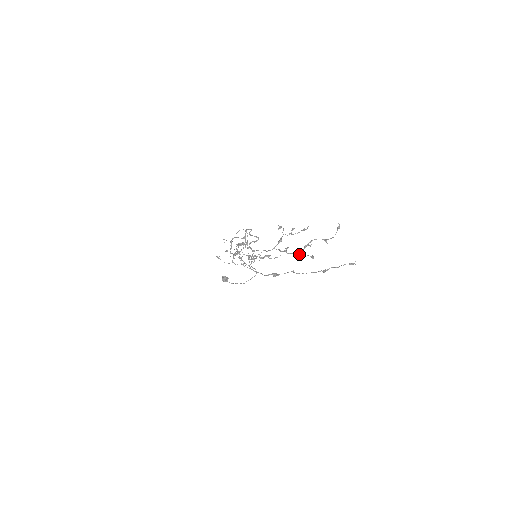
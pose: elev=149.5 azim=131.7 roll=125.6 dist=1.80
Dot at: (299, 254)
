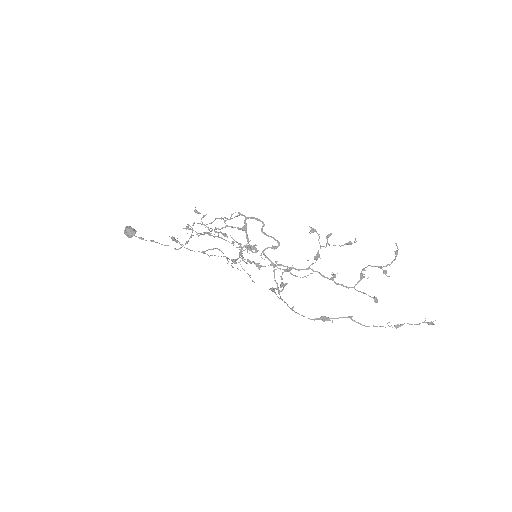
Dot at: occluded
